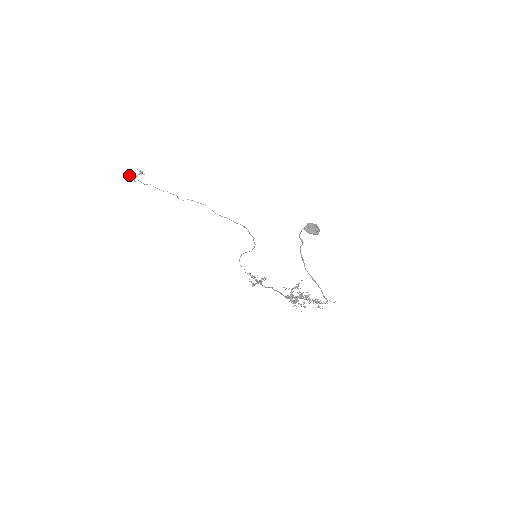
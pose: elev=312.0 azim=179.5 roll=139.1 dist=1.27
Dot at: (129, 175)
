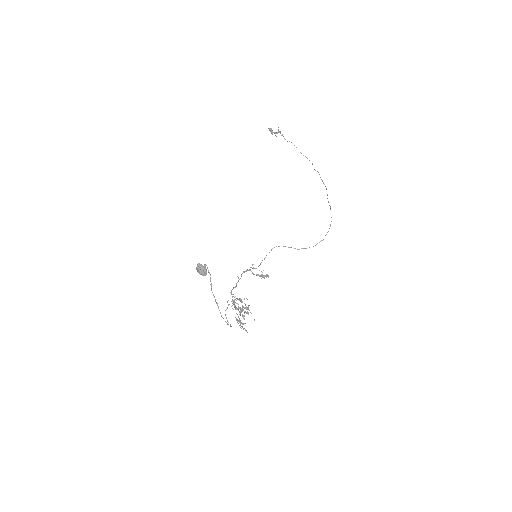
Dot at: (270, 129)
